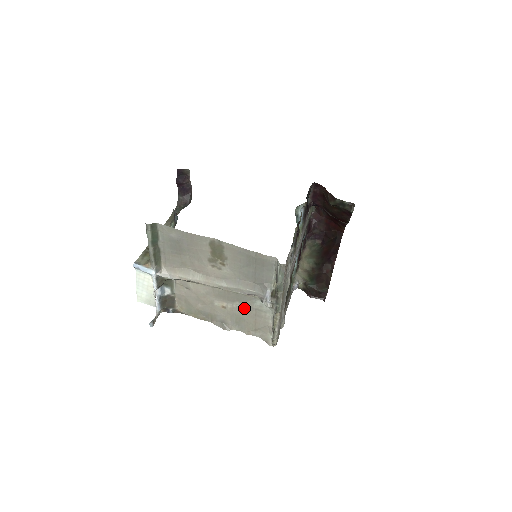
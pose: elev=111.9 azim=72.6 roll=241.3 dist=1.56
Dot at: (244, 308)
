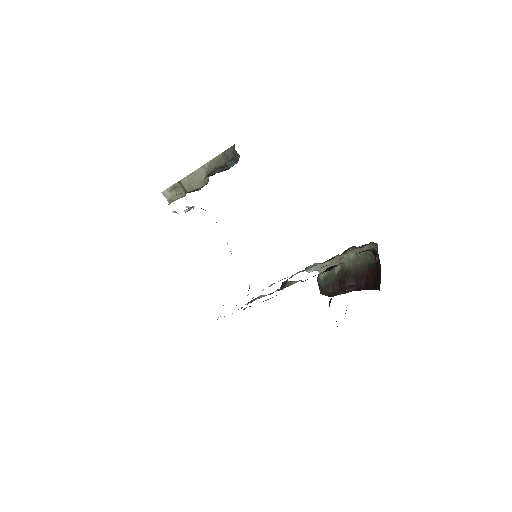
Dot at: occluded
